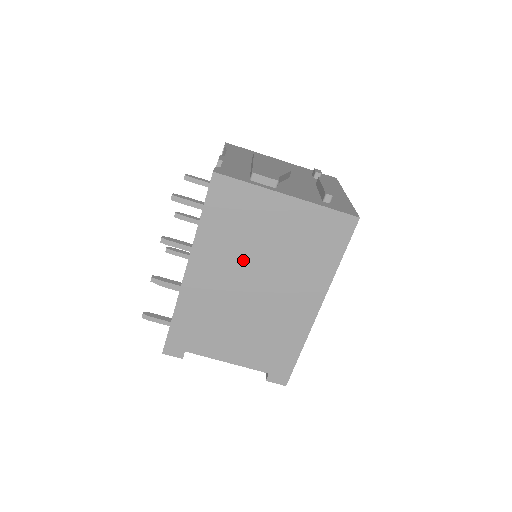
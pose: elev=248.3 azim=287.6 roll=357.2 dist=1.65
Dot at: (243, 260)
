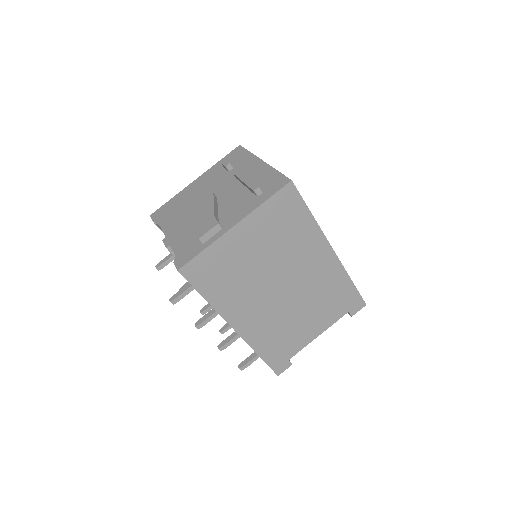
Dot at: (257, 285)
